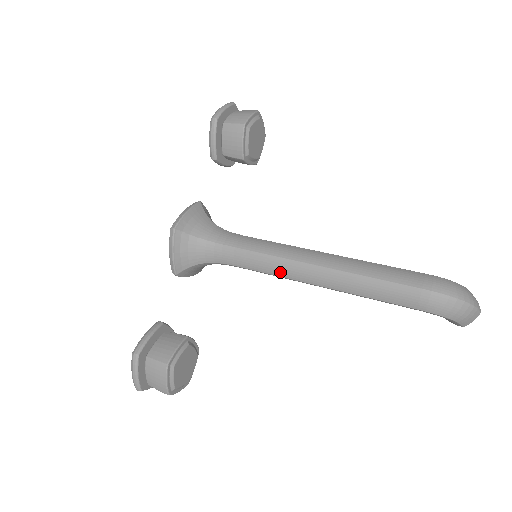
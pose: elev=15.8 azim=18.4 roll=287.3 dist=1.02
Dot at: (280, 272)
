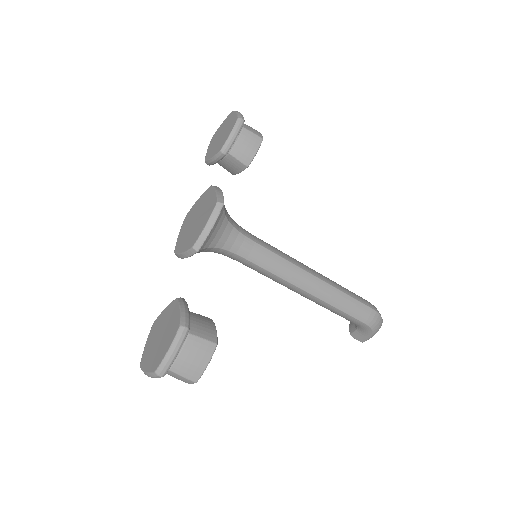
Dot at: (286, 275)
